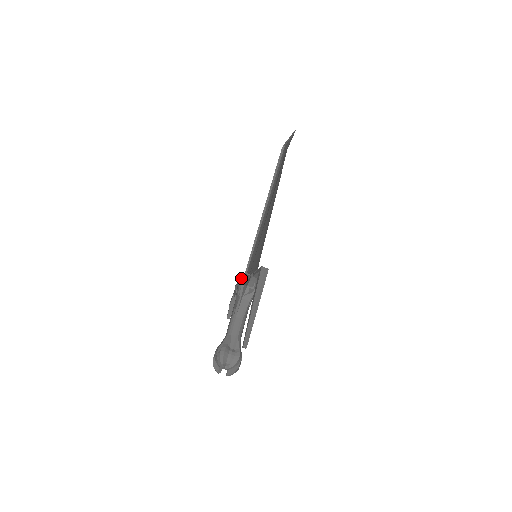
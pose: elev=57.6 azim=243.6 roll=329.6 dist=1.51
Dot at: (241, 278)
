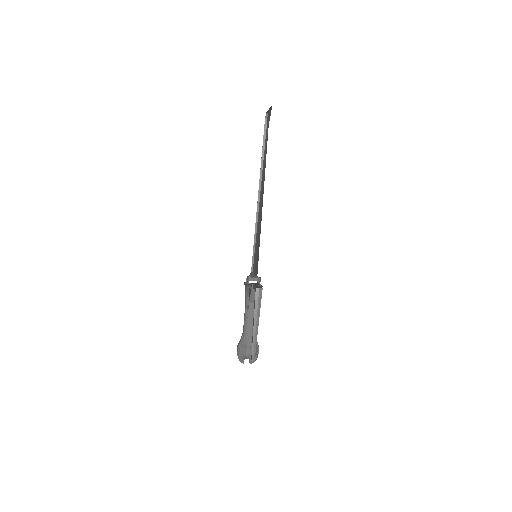
Dot at: (247, 278)
